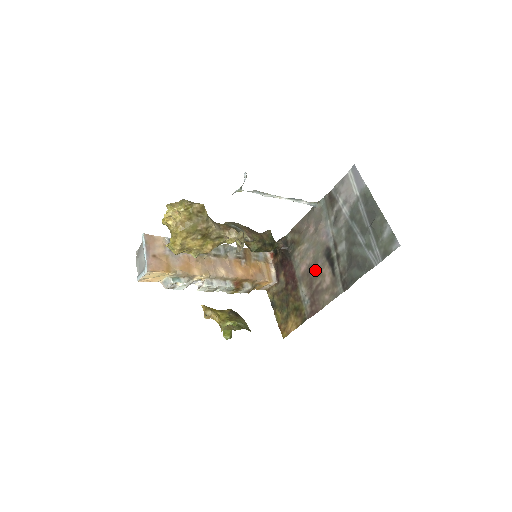
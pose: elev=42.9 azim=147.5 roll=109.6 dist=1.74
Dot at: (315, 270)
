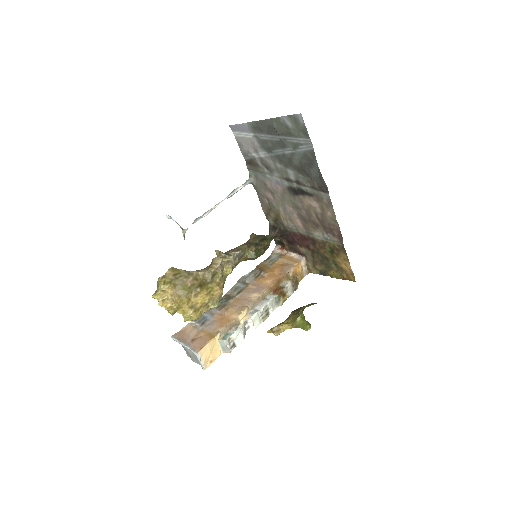
Dot at: (303, 212)
